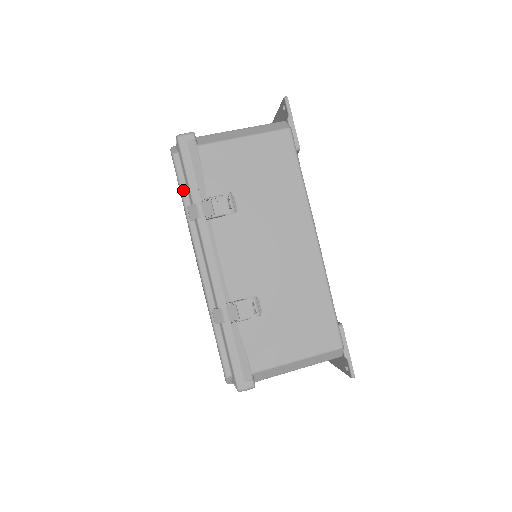
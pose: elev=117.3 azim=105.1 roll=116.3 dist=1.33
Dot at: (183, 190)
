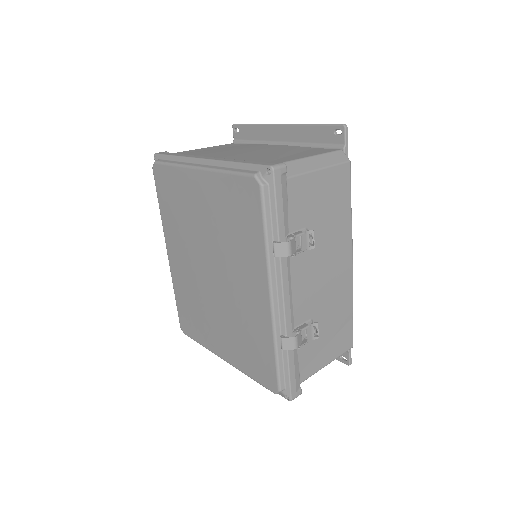
Dot at: (268, 224)
